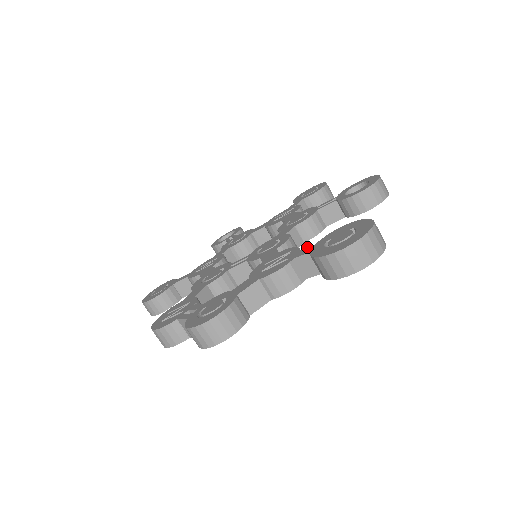
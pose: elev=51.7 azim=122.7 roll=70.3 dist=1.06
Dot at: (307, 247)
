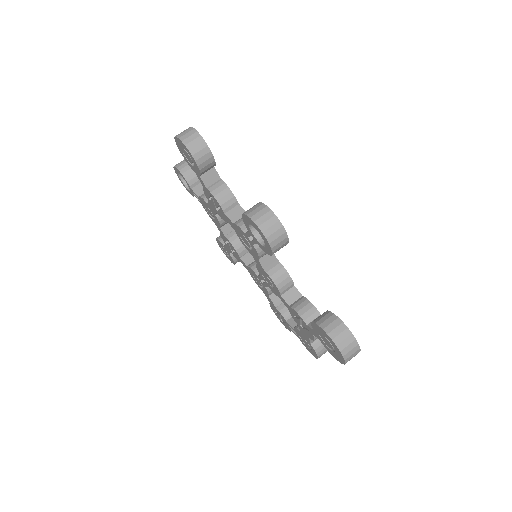
Dot at: (310, 328)
